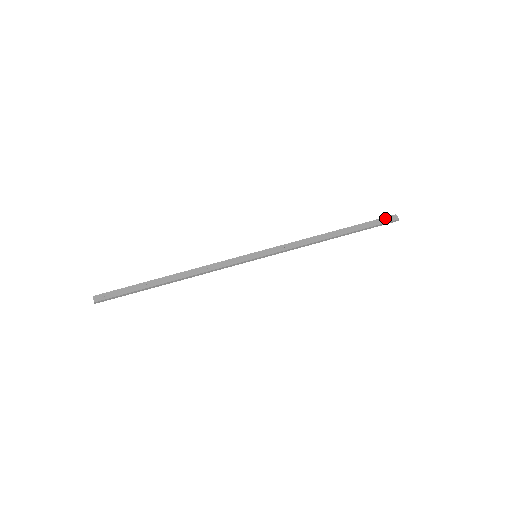
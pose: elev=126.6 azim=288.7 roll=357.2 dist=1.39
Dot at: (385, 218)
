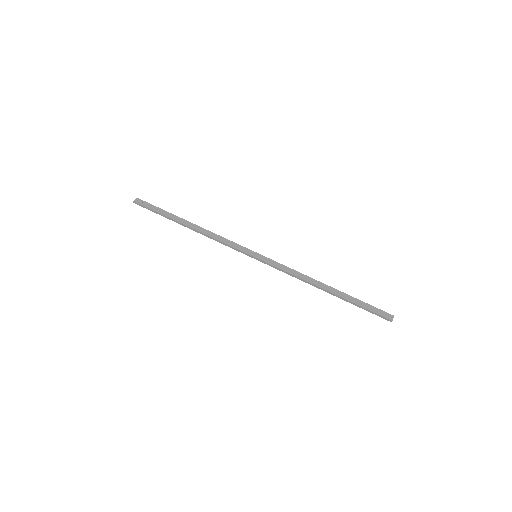
Dot at: (381, 311)
